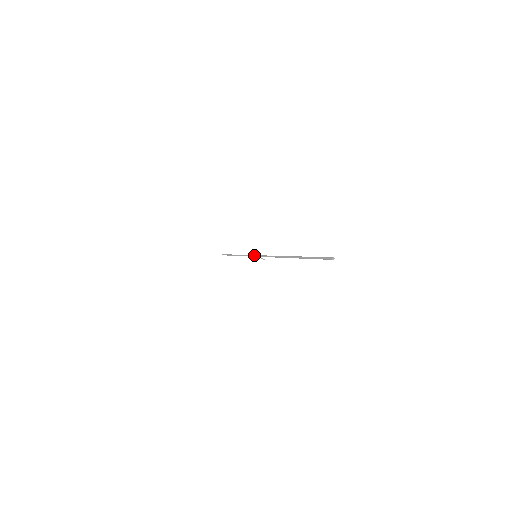
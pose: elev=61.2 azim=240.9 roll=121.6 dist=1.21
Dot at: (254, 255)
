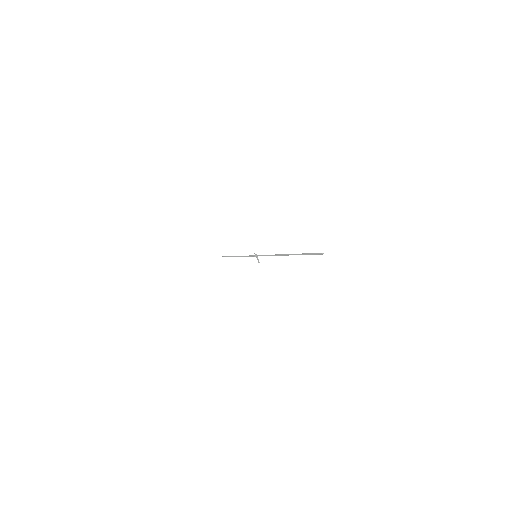
Dot at: (255, 254)
